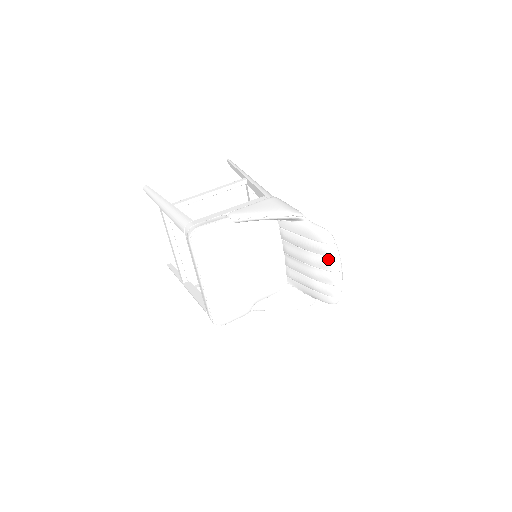
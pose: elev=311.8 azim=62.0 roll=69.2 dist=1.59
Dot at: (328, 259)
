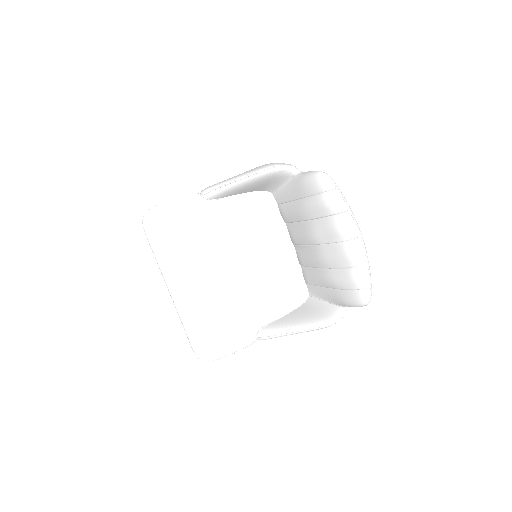
Dot at: (332, 219)
